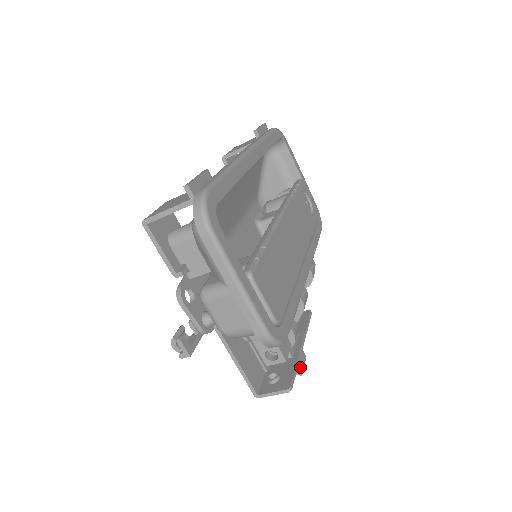
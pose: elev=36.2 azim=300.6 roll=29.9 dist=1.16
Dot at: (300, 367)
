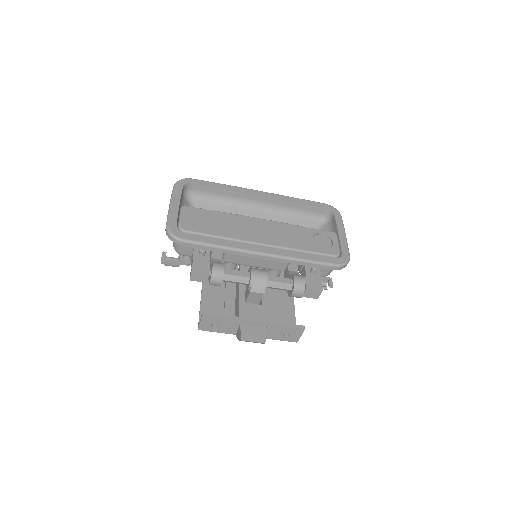
Dot at: (246, 336)
